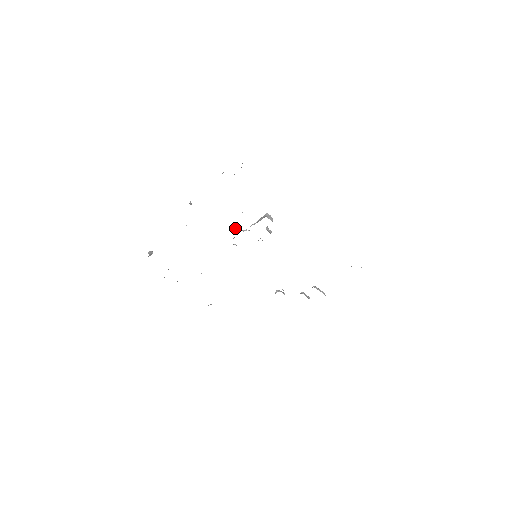
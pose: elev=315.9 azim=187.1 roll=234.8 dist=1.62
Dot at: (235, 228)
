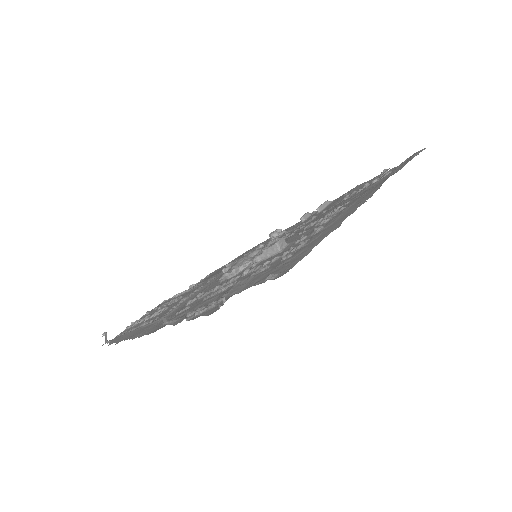
Dot at: (230, 274)
